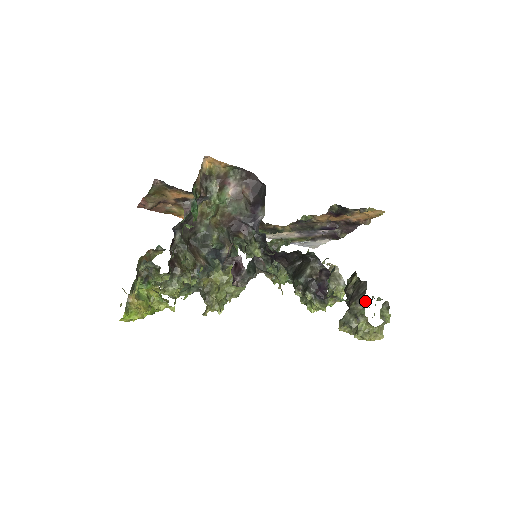
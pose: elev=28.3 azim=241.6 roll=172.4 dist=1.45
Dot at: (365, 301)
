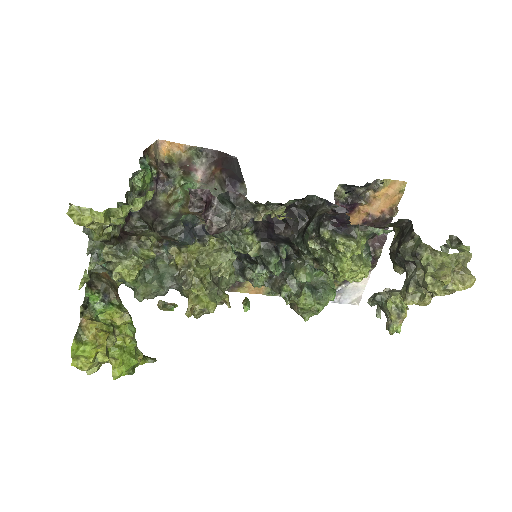
Dot at: occluded
